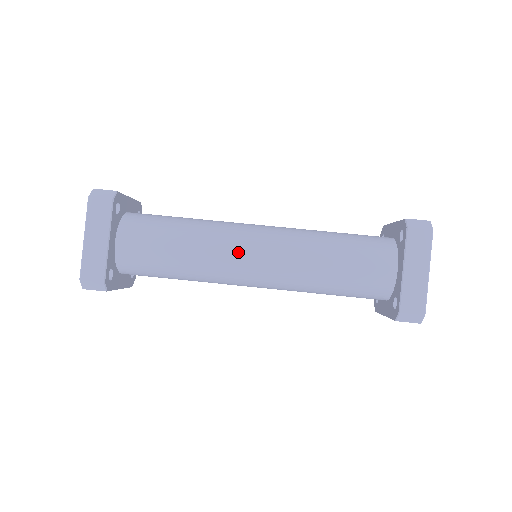
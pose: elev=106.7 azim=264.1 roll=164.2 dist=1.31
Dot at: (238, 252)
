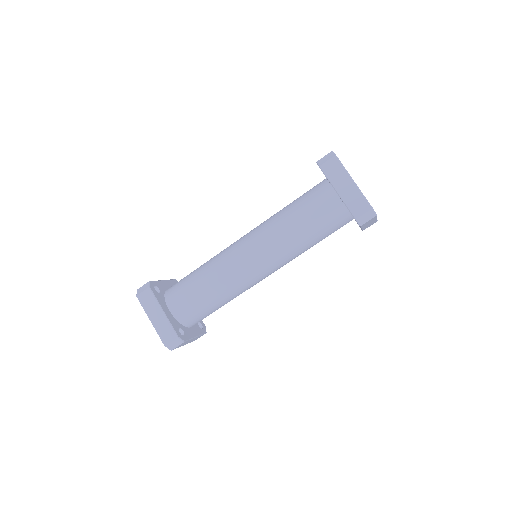
Dot at: (258, 282)
